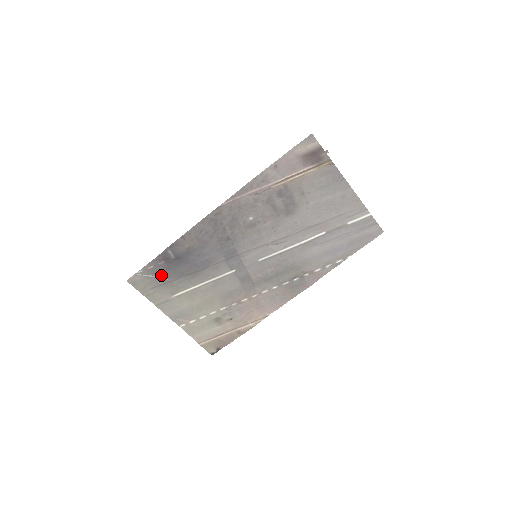
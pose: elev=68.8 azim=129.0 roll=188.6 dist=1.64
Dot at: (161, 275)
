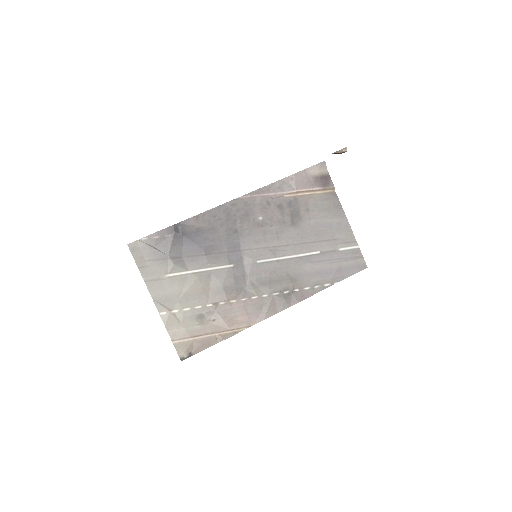
Dot at: (163, 249)
